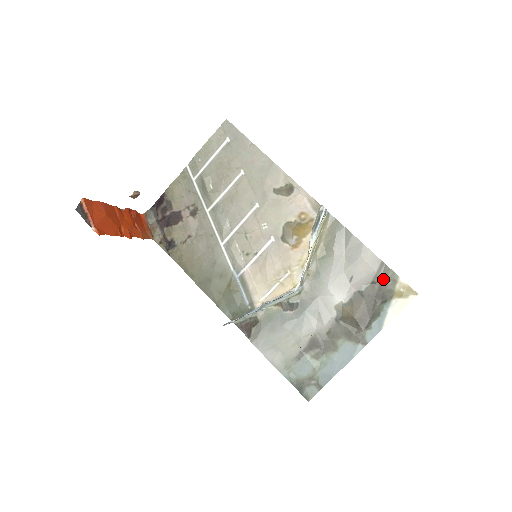
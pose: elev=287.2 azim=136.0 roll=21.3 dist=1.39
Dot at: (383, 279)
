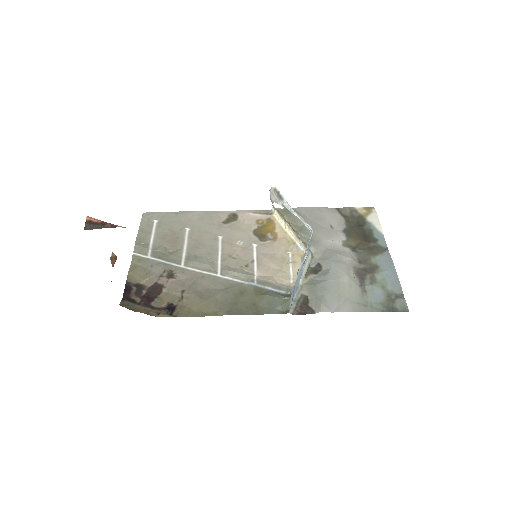
Dot at: (348, 214)
